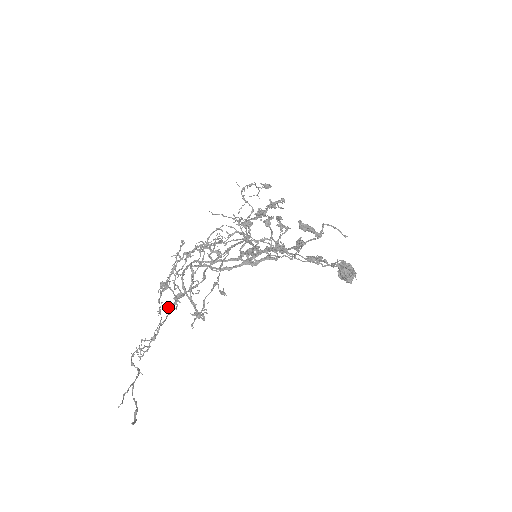
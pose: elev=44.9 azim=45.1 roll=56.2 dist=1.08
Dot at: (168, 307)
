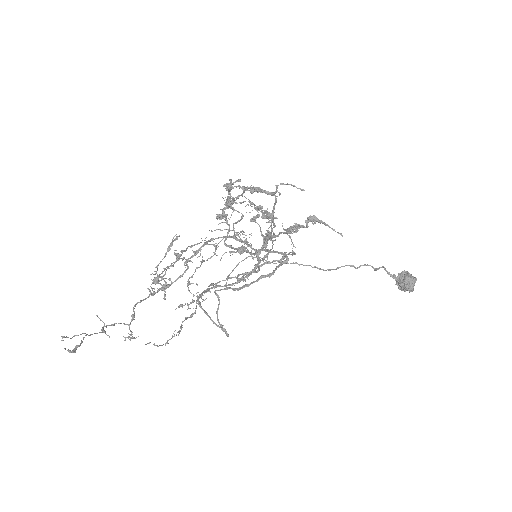
Dot at: (151, 293)
